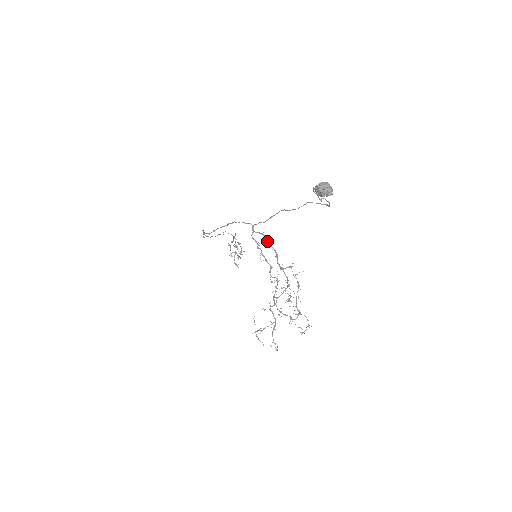
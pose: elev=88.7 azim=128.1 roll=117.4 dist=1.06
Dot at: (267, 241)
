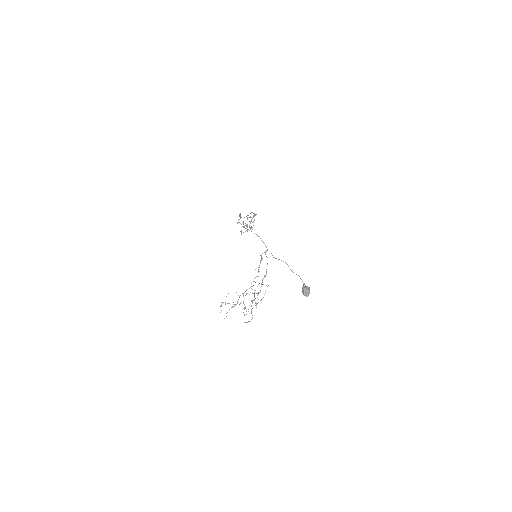
Dot at: (267, 264)
